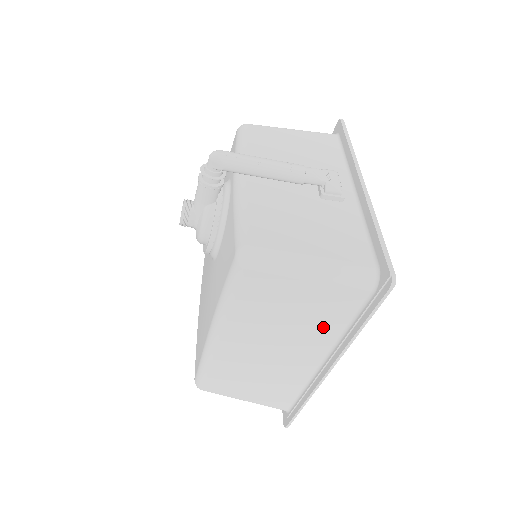
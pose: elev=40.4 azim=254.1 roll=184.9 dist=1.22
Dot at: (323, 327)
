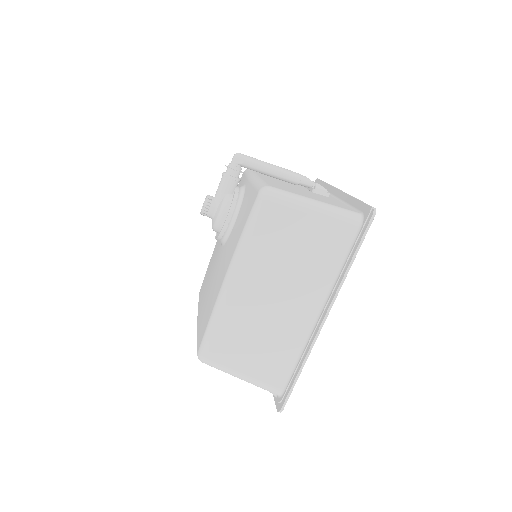
Dot at: (321, 269)
